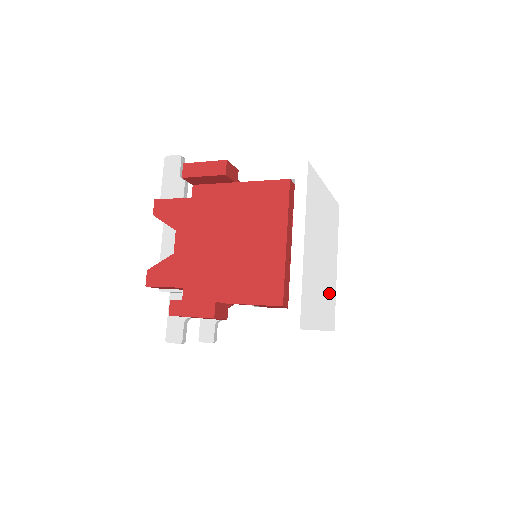
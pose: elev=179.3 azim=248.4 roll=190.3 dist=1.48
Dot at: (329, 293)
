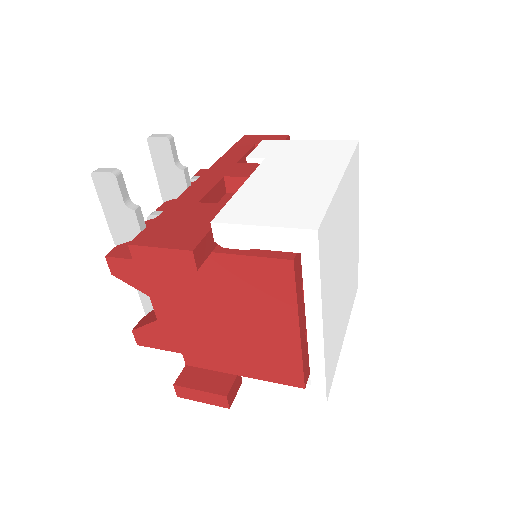
Dot at: (352, 273)
